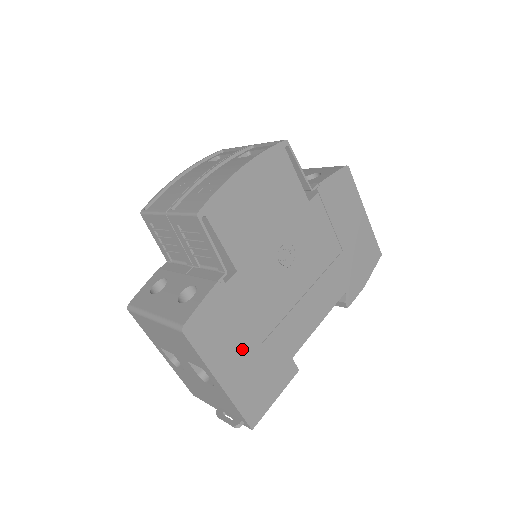
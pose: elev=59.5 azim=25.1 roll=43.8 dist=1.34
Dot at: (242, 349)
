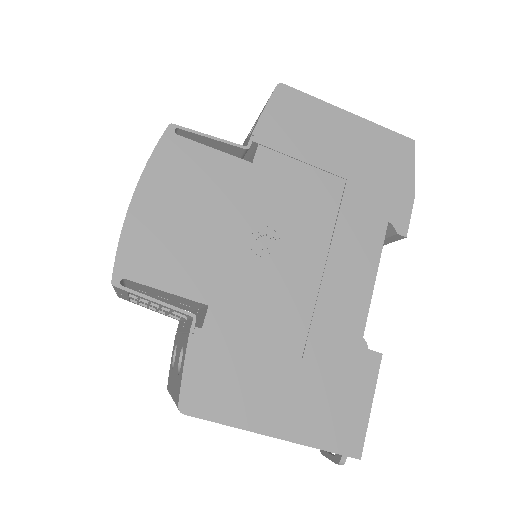
Dot at: (278, 382)
